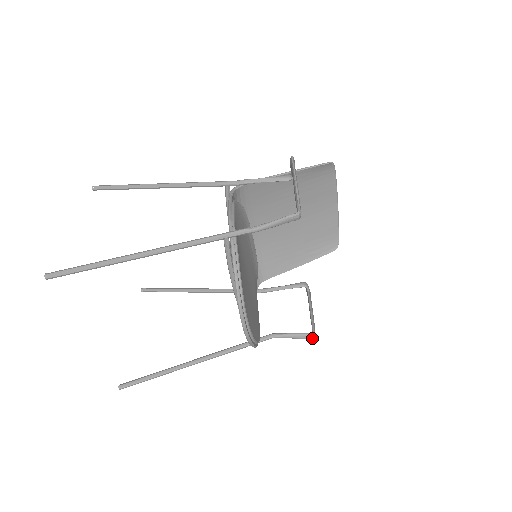
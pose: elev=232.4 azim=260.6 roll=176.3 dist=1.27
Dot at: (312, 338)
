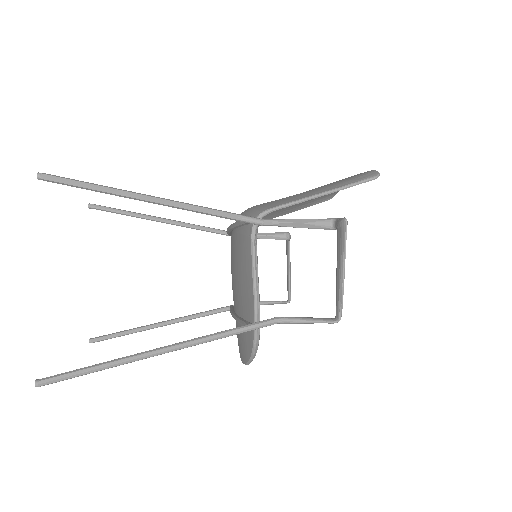
Dot at: occluded
